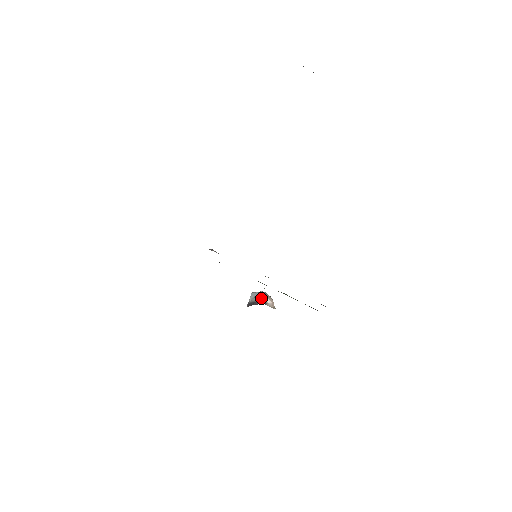
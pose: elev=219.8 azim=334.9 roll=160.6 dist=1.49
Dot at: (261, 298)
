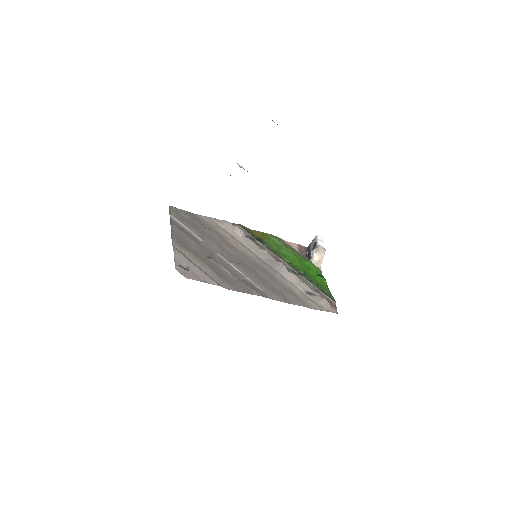
Dot at: (311, 251)
